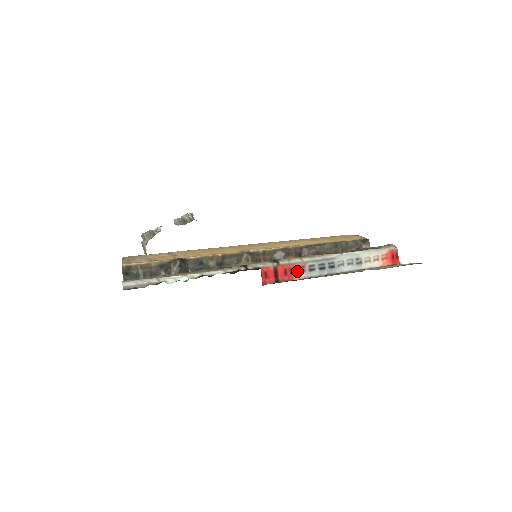
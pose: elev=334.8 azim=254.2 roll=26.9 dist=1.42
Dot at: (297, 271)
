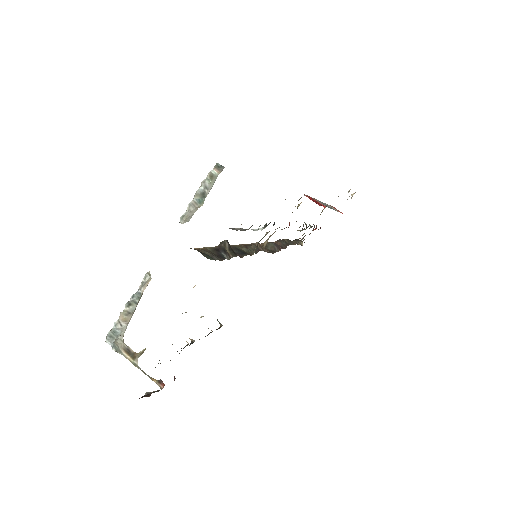
Dot at: occluded
